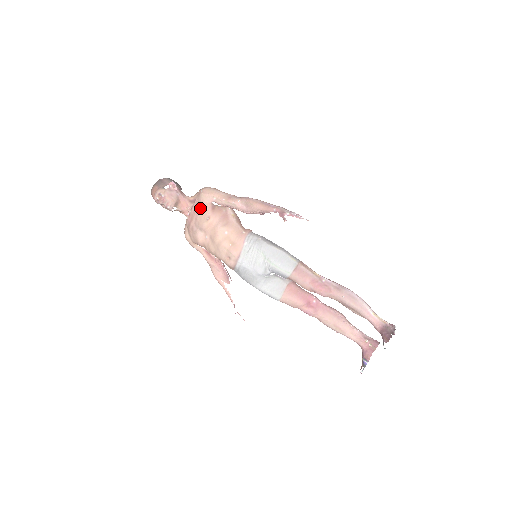
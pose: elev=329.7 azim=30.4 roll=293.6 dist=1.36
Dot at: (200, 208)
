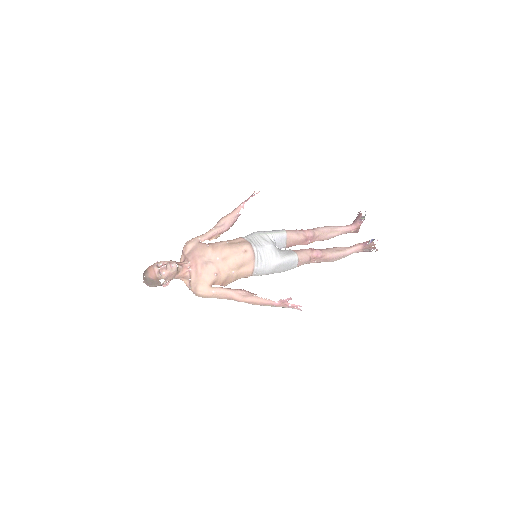
Dot at: (196, 249)
